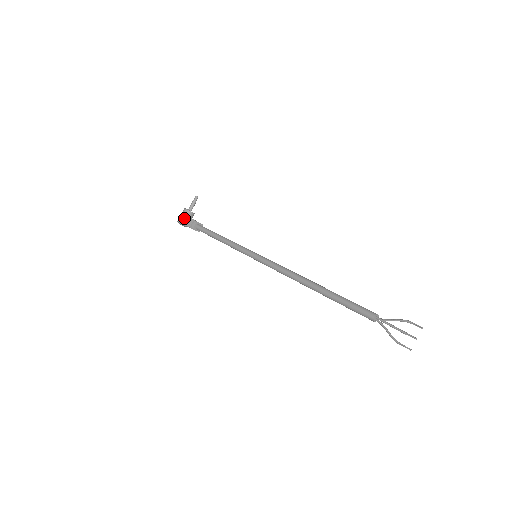
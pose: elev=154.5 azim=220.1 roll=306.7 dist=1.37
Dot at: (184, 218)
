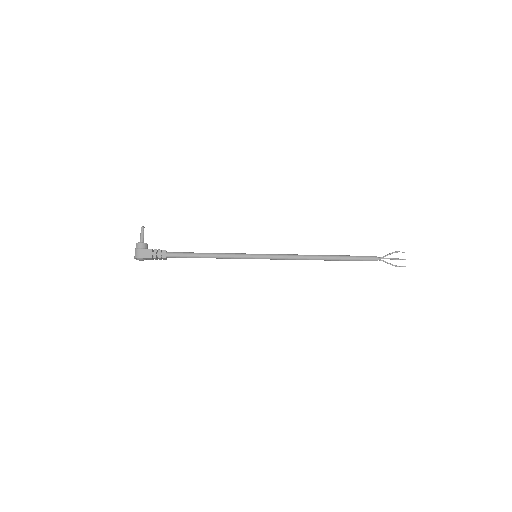
Dot at: (146, 252)
